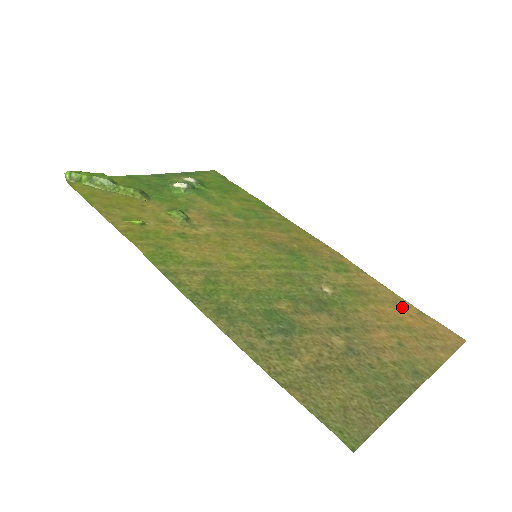
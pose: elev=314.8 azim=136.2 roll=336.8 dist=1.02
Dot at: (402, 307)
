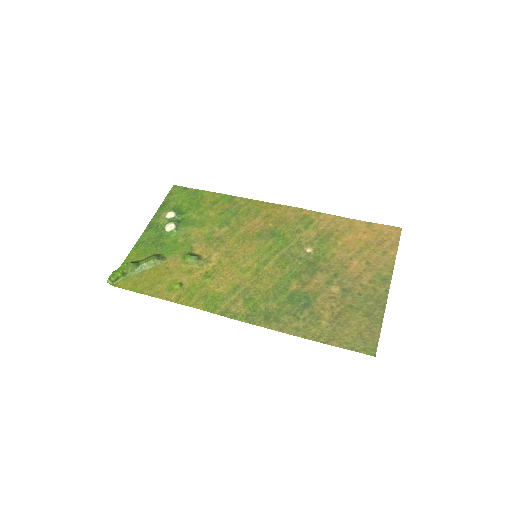
Dot at: (356, 228)
